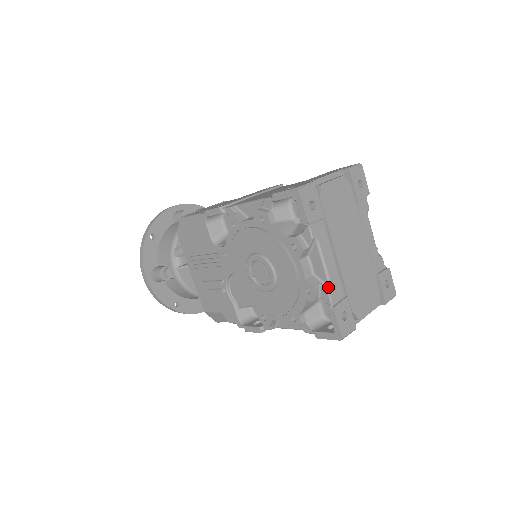
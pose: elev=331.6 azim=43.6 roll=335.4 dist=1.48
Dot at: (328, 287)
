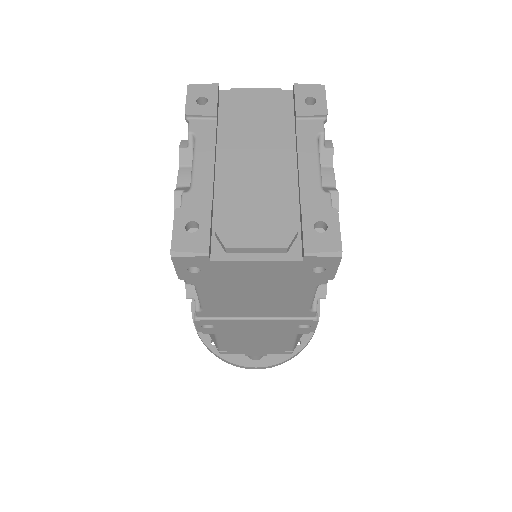
Dot at: (188, 190)
